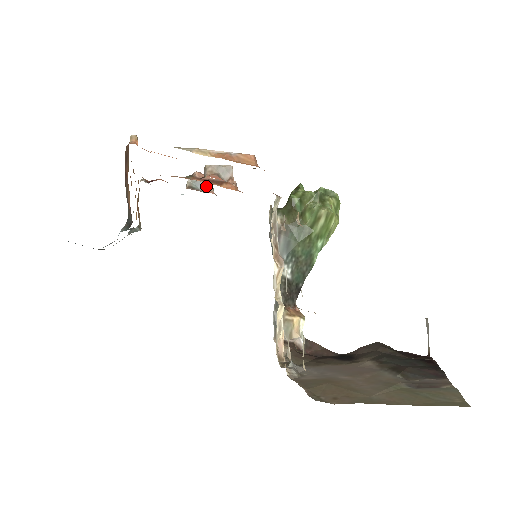
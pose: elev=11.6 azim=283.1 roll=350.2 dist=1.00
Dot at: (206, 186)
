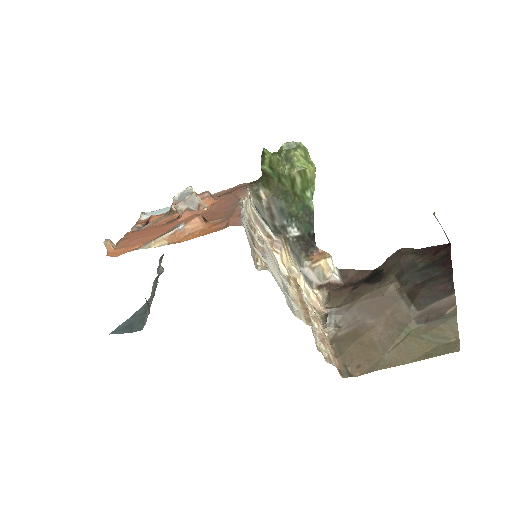
Dot at: occluded
